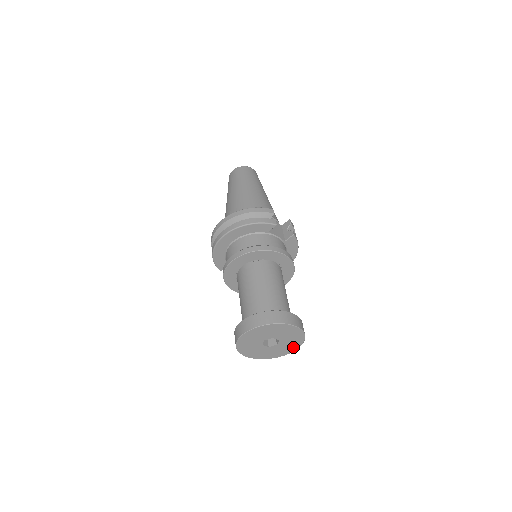
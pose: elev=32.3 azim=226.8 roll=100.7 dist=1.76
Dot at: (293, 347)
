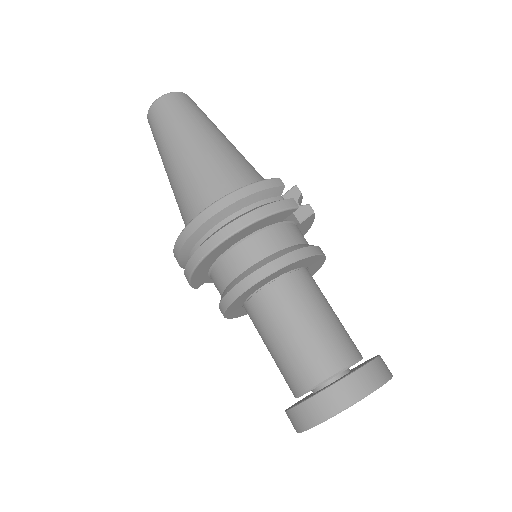
Dot at: occluded
